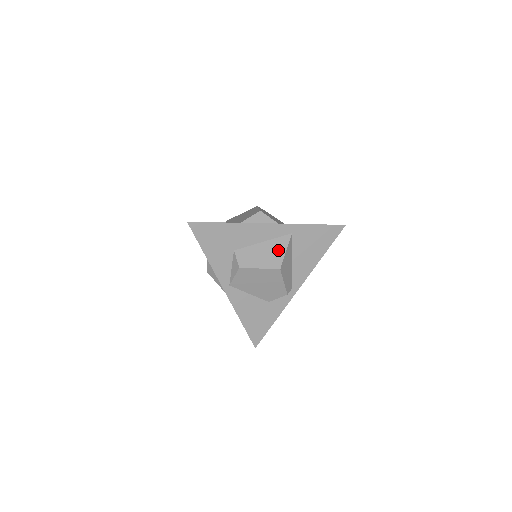
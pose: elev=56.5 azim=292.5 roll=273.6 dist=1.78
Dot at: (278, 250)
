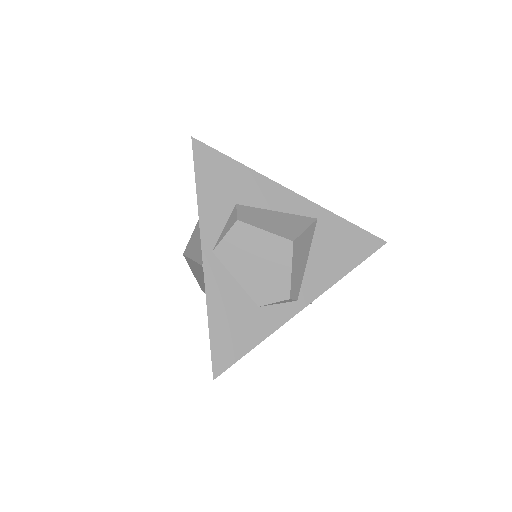
Dot at: (295, 225)
